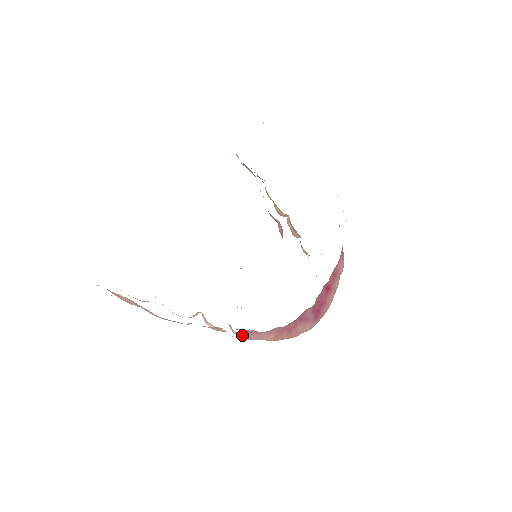
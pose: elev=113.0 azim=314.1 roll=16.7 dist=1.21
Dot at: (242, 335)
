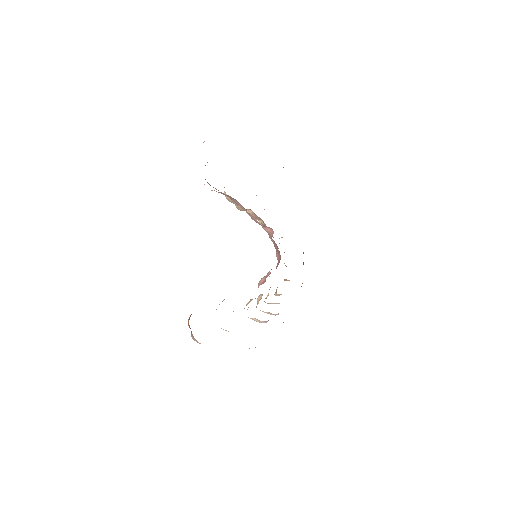
Dot at: occluded
